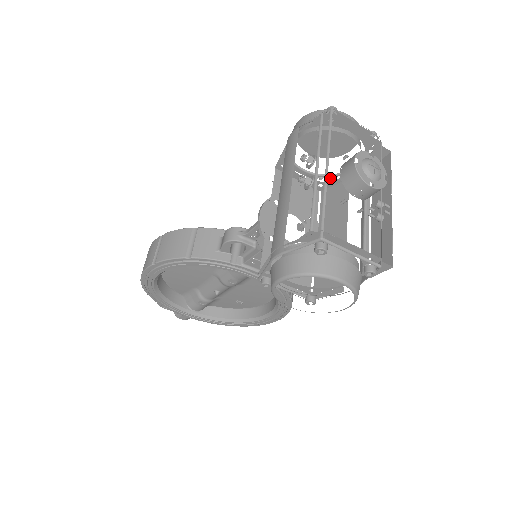
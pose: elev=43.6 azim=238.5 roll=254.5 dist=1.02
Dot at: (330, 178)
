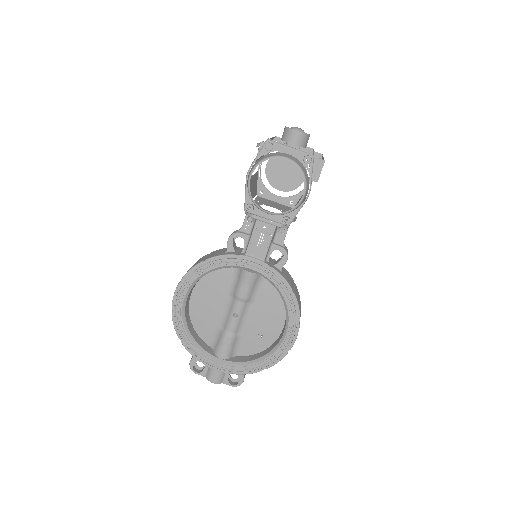
Dot at: (297, 197)
